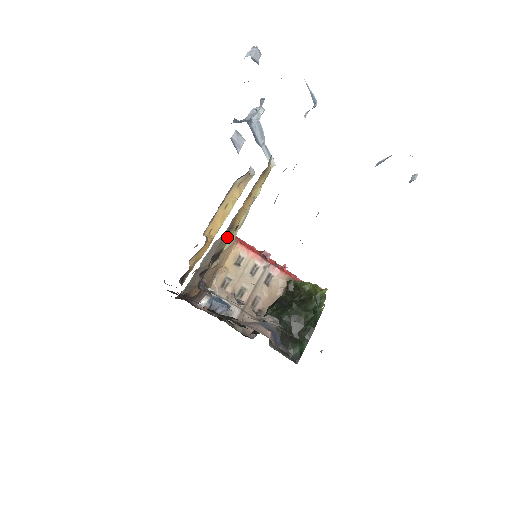
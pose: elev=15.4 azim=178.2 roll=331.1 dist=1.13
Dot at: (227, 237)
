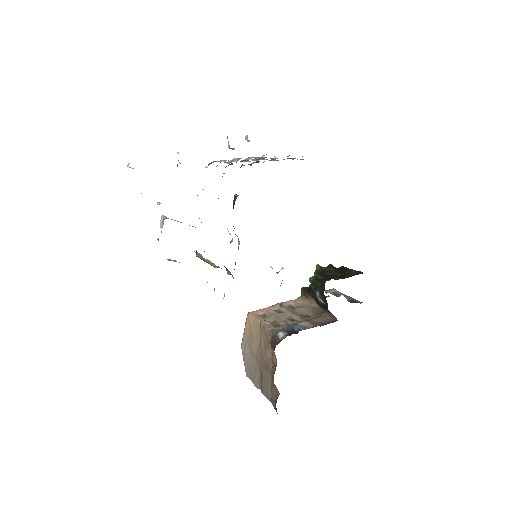
Dot at: occluded
